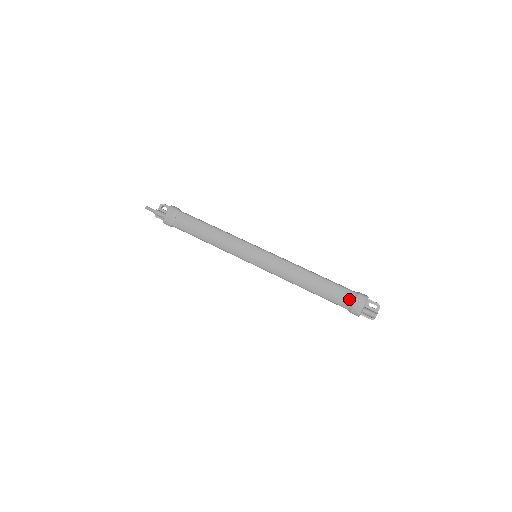
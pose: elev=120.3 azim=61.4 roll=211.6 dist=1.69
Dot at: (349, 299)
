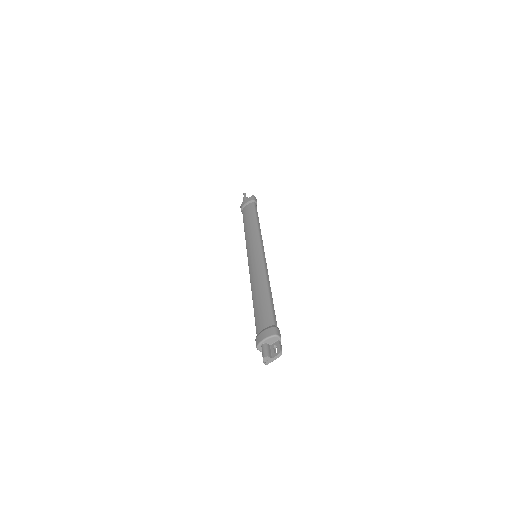
Dot at: (264, 326)
